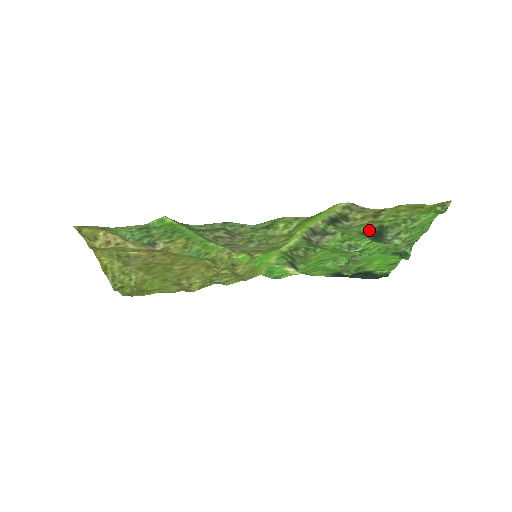
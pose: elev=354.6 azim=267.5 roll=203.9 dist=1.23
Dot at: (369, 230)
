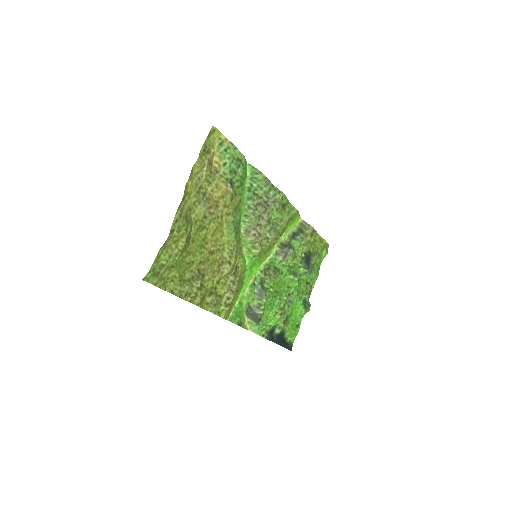
Dot at: (306, 253)
